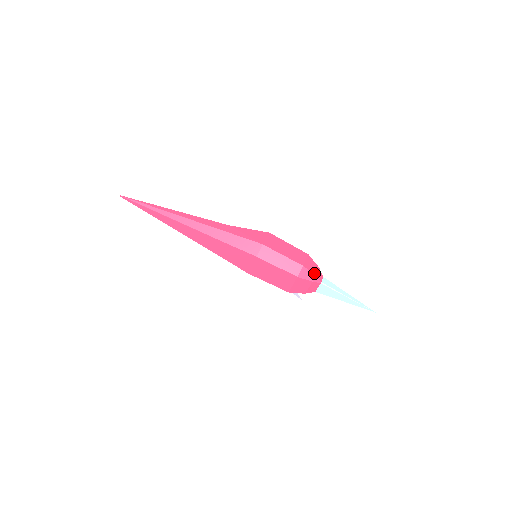
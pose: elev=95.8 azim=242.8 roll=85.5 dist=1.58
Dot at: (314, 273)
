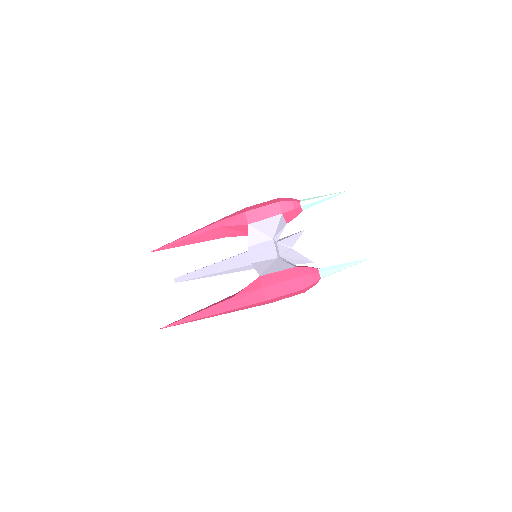
Dot at: (312, 283)
